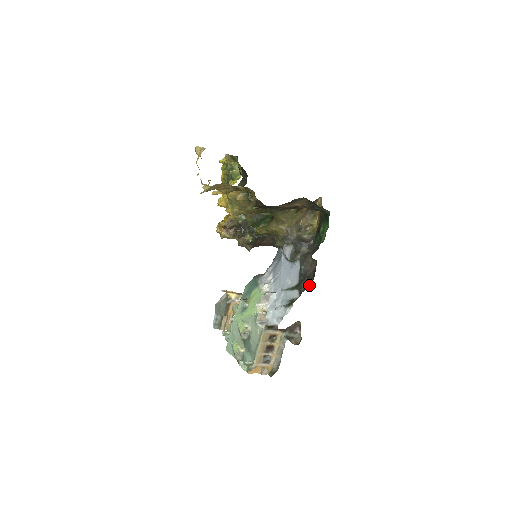
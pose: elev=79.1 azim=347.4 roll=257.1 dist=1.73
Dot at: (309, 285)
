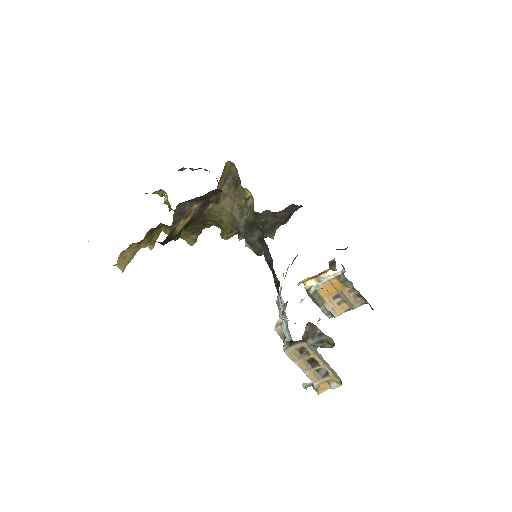
Dot at: (278, 280)
